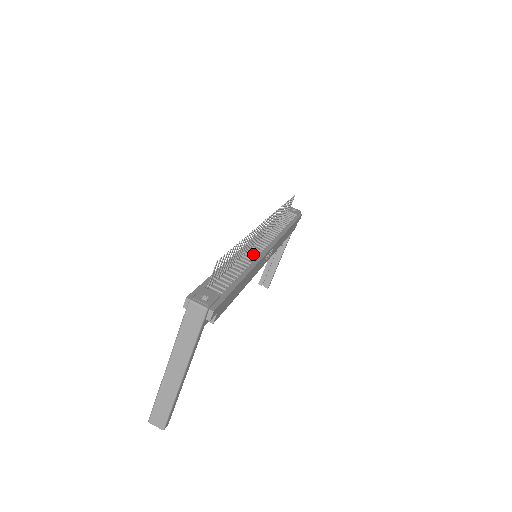
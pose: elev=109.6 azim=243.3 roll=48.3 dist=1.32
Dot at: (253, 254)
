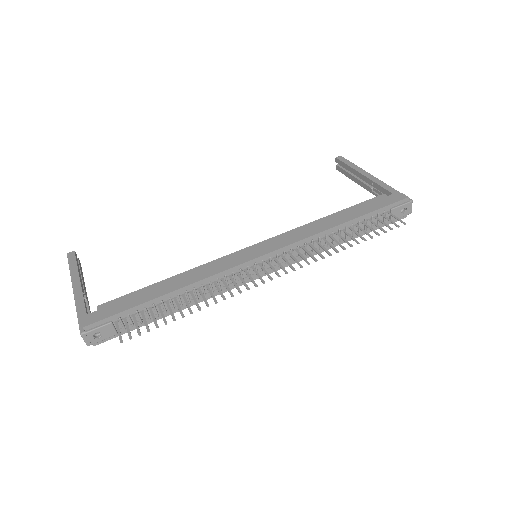
Dot at: occluded
